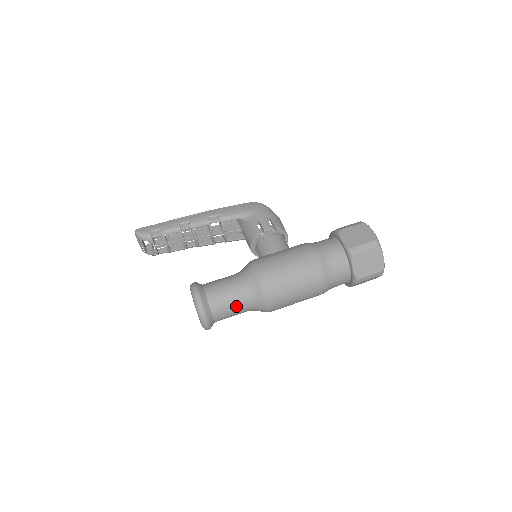
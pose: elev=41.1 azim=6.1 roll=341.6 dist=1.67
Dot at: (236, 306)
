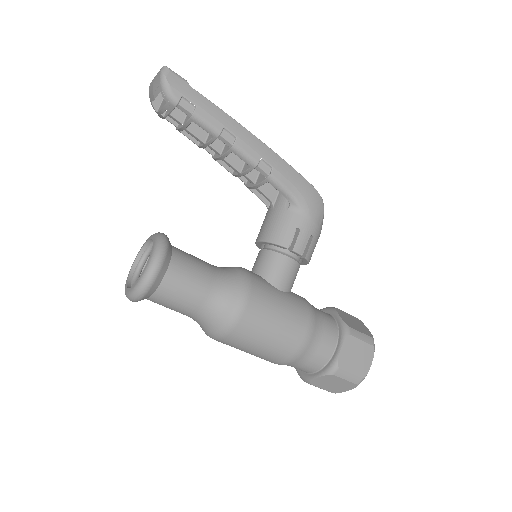
Dot at: (182, 311)
